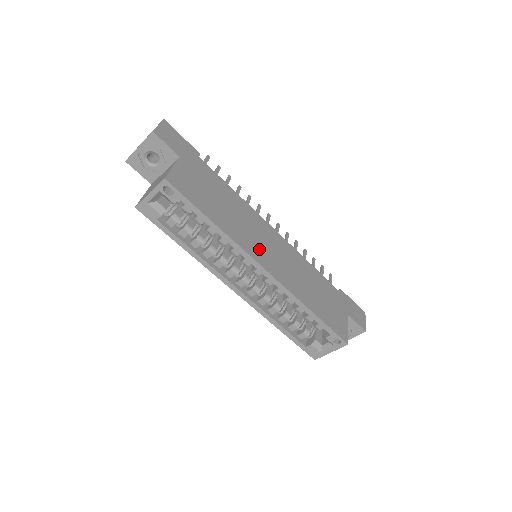
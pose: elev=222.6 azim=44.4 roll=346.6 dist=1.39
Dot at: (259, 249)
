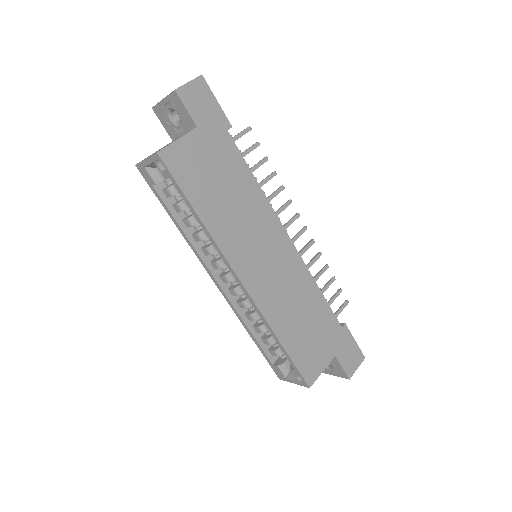
Dot at: (248, 257)
